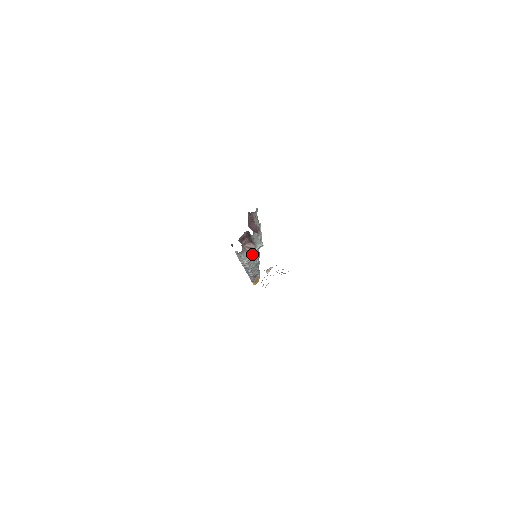
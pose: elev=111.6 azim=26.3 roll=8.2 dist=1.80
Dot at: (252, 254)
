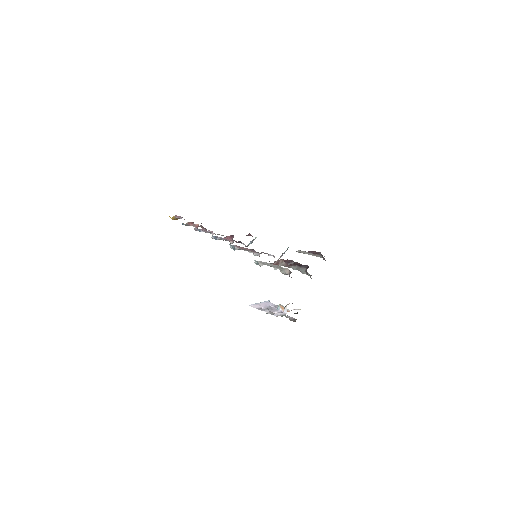
Dot at: occluded
